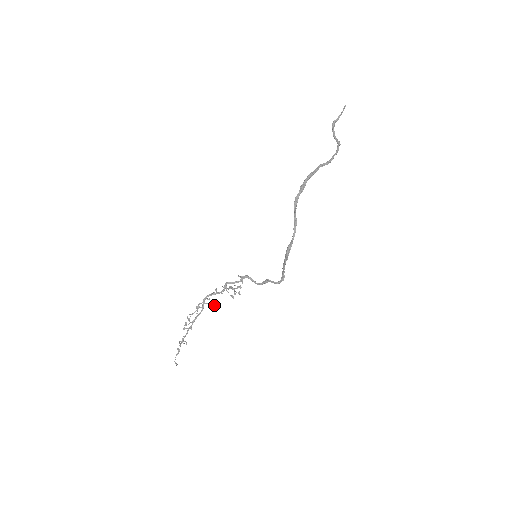
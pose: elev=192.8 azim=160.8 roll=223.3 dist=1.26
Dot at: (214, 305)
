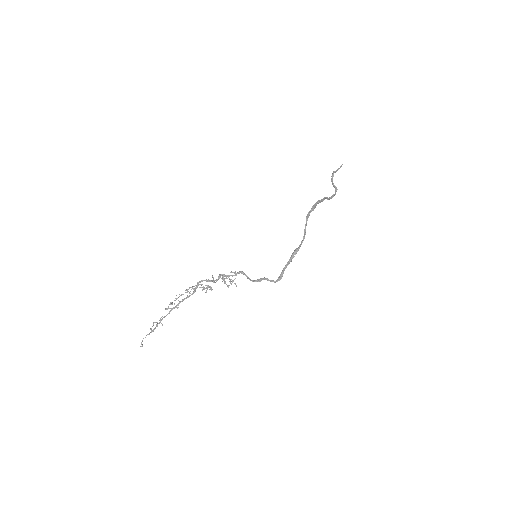
Dot at: (211, 288)
